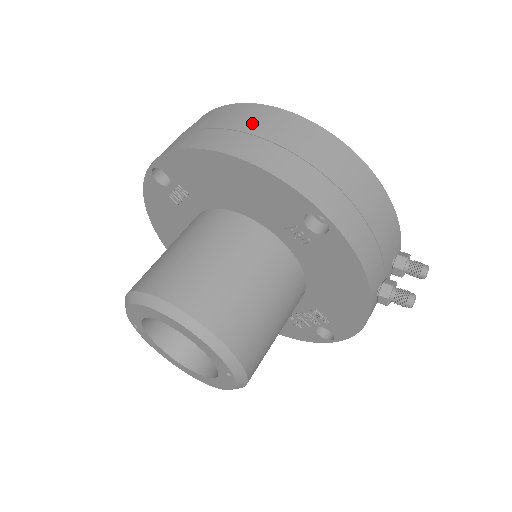
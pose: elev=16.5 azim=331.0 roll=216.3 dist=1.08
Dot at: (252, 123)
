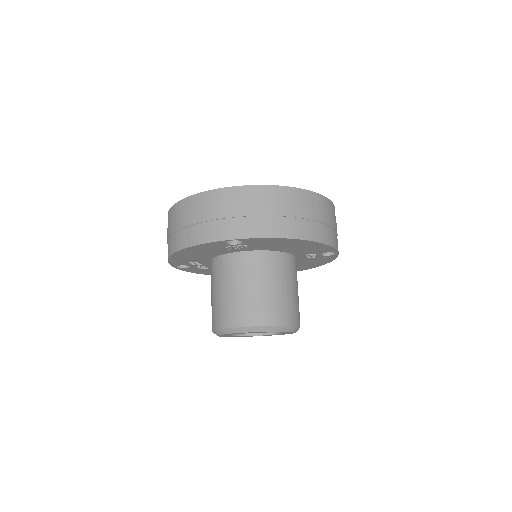
Dot at: (308, 210)
